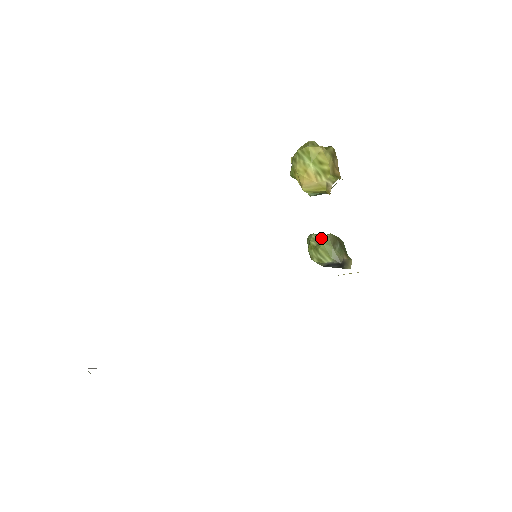
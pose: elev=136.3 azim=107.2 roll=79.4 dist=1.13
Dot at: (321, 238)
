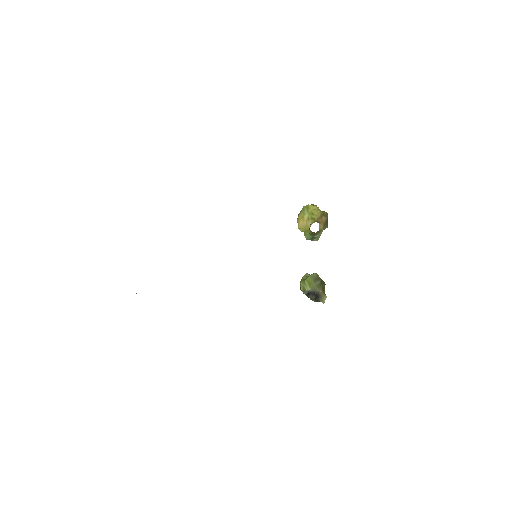
Dot at: occluded
